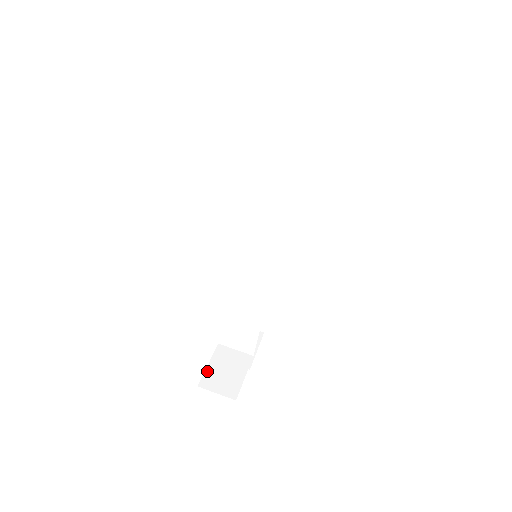
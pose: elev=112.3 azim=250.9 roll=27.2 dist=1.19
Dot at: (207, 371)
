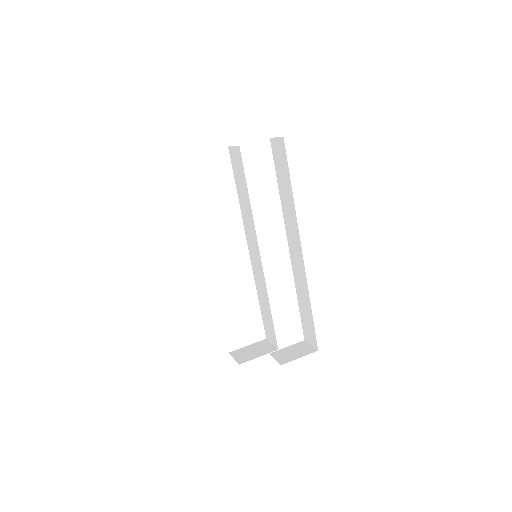
Dot at: (242, 348)
